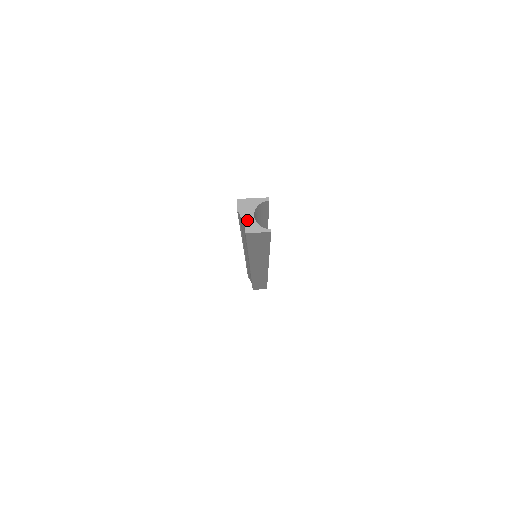
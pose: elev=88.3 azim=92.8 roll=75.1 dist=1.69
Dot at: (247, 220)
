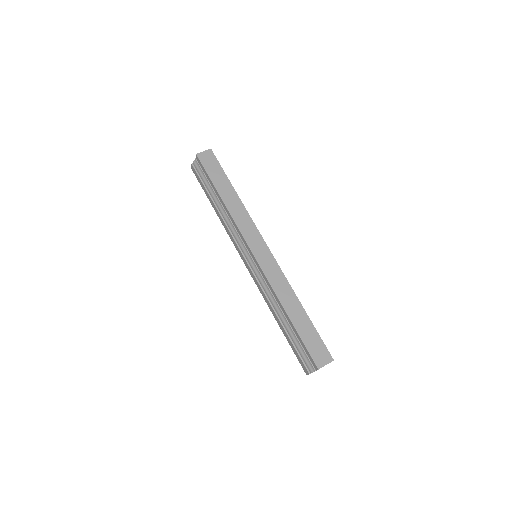
Dot at: occluded
